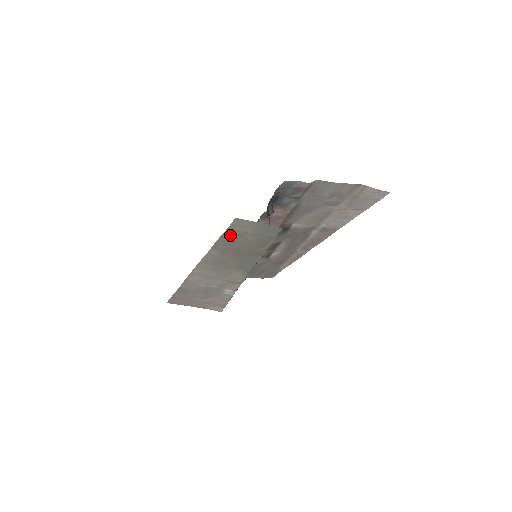
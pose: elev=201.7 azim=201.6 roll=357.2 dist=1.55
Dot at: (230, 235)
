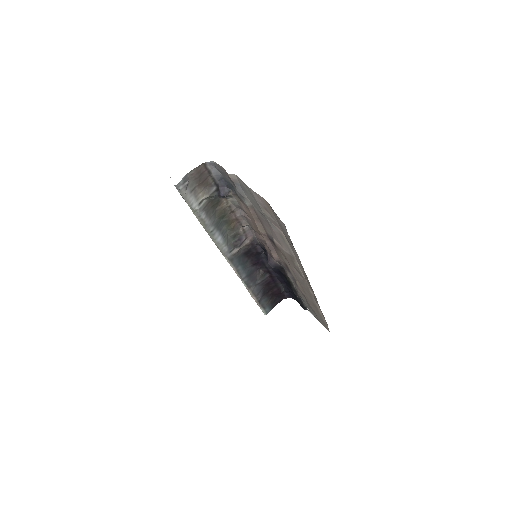
Dot at: occluded
